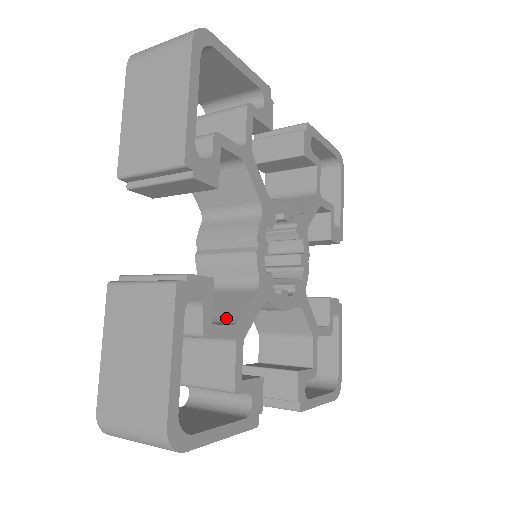
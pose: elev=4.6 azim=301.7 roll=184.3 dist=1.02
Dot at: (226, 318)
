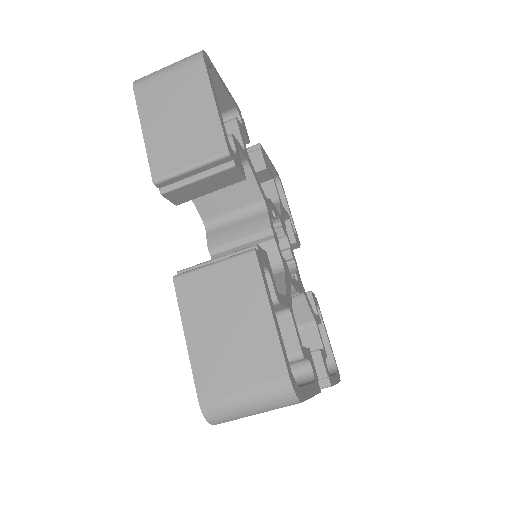
Dot at: occluded
